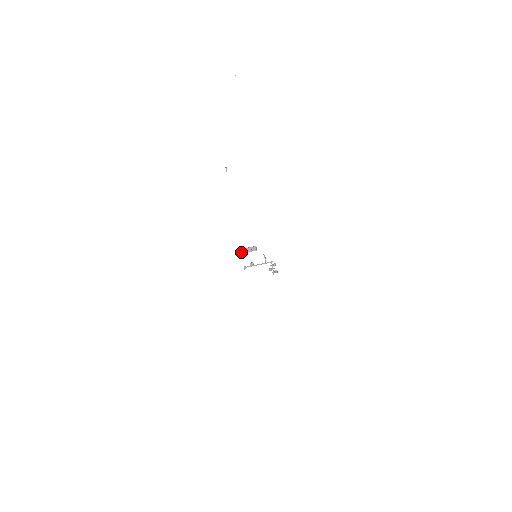
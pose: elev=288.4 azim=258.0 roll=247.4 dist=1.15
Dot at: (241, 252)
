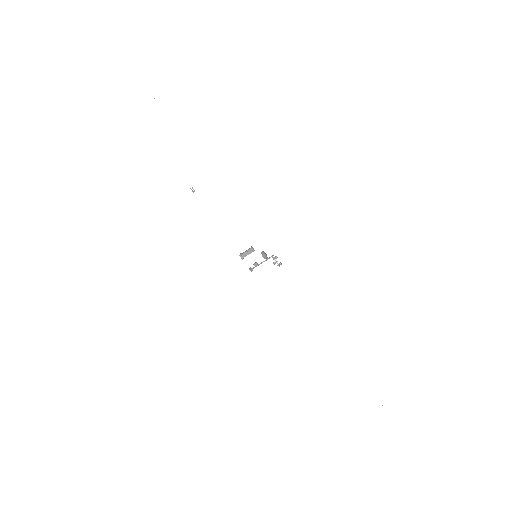
Dot at: (241, 258)
